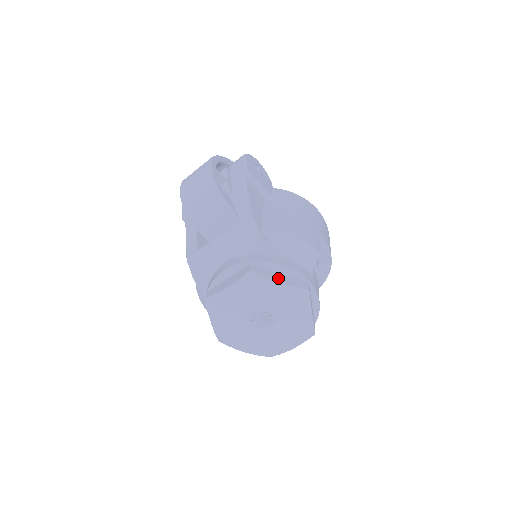
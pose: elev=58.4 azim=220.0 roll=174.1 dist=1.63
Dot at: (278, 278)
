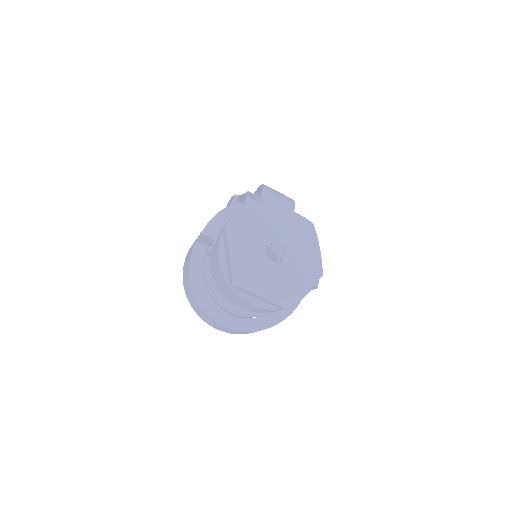
Dot at: occluded
